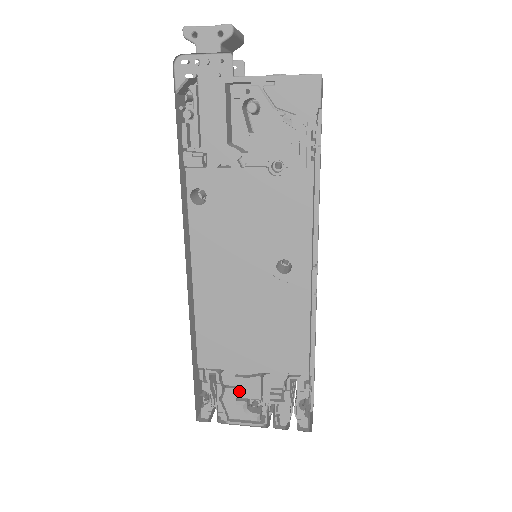
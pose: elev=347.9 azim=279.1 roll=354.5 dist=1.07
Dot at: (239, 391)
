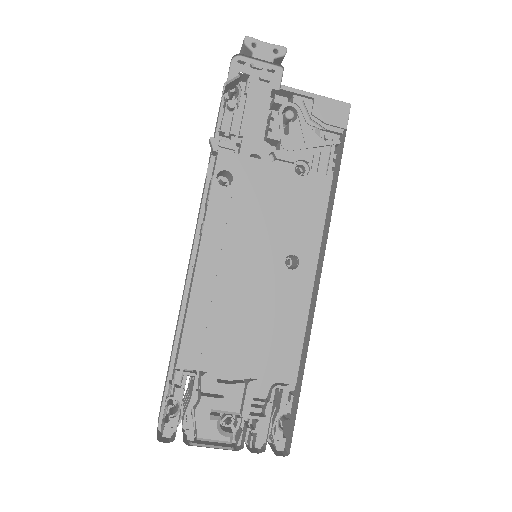
Dot at: (217, 401)
